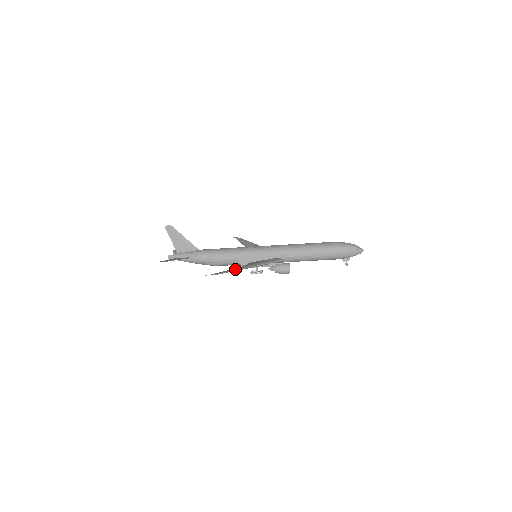
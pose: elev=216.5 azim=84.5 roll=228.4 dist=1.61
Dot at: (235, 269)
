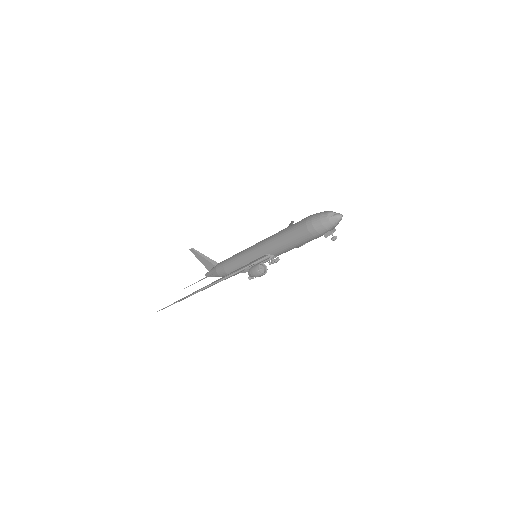
Dot at: (190, 294)
